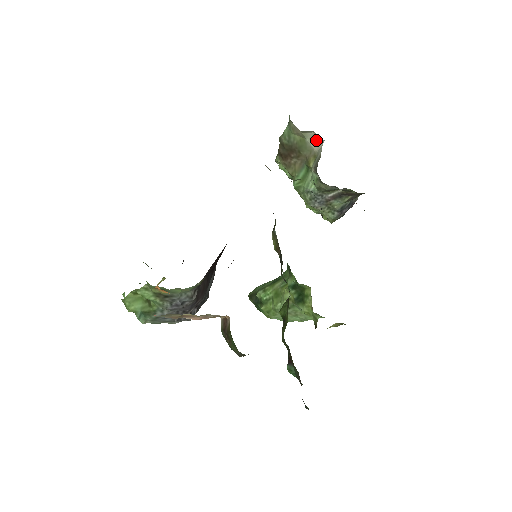
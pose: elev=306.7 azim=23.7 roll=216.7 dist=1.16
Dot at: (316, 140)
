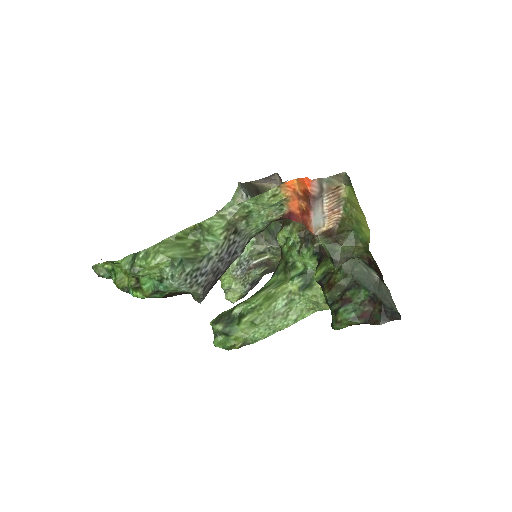
Dot at: occluded
